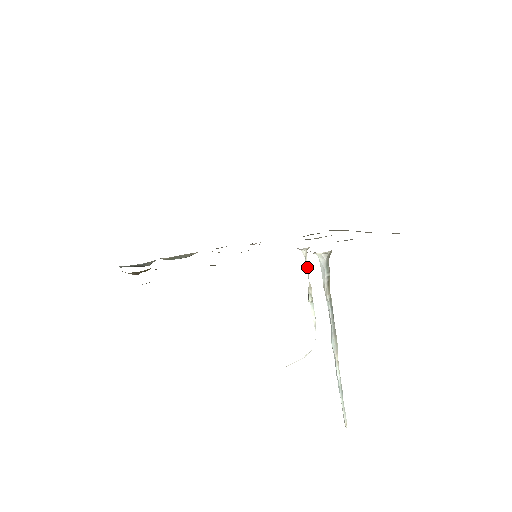
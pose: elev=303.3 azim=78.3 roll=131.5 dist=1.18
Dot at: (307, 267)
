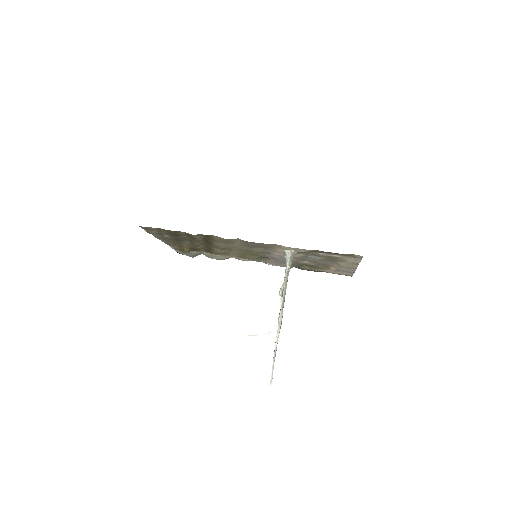
Dot at: occluded
